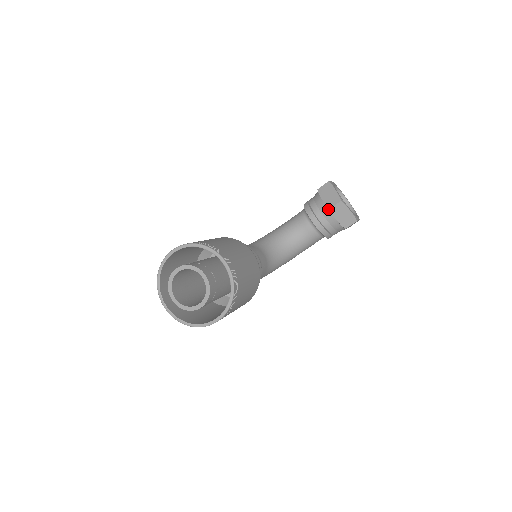
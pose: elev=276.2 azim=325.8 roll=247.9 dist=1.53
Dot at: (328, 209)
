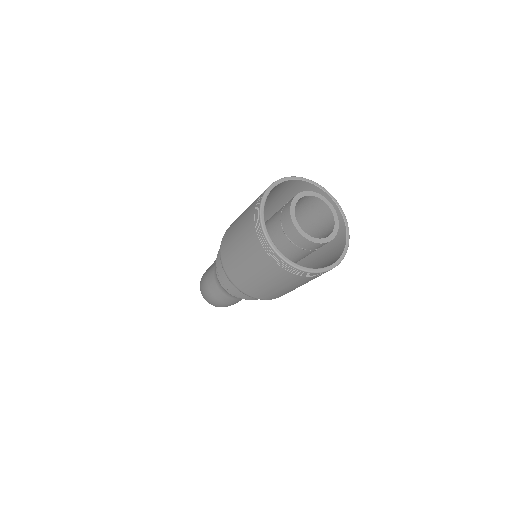
Dot at: occluded
